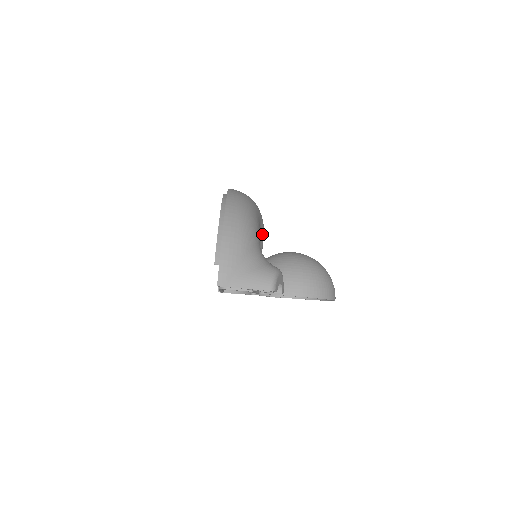
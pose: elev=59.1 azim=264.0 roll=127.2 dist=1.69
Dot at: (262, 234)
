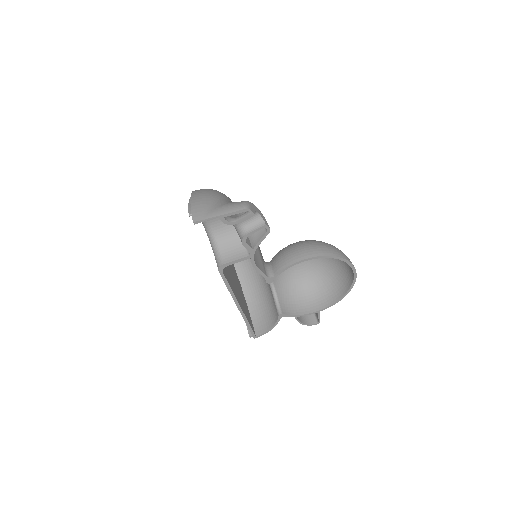
Dot at: occluded
